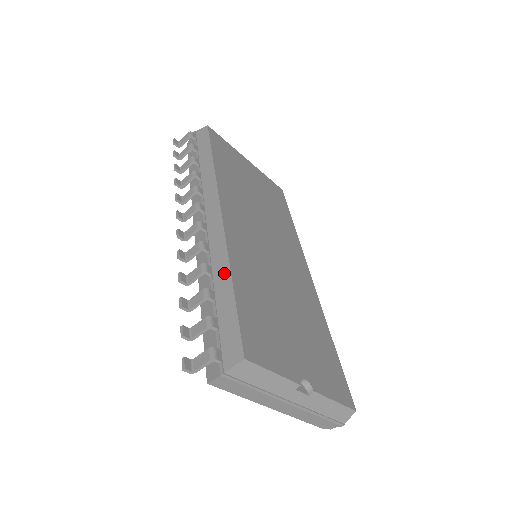
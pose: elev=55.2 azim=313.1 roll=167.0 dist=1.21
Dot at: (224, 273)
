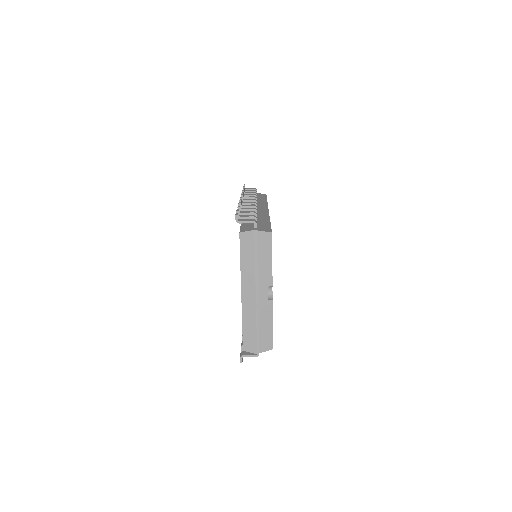
Dot at: (265, 218)
